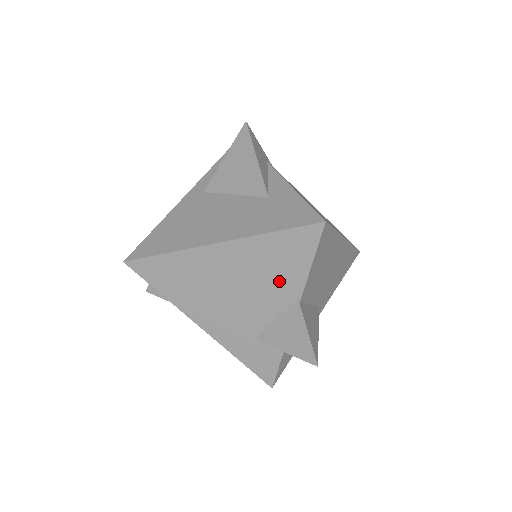
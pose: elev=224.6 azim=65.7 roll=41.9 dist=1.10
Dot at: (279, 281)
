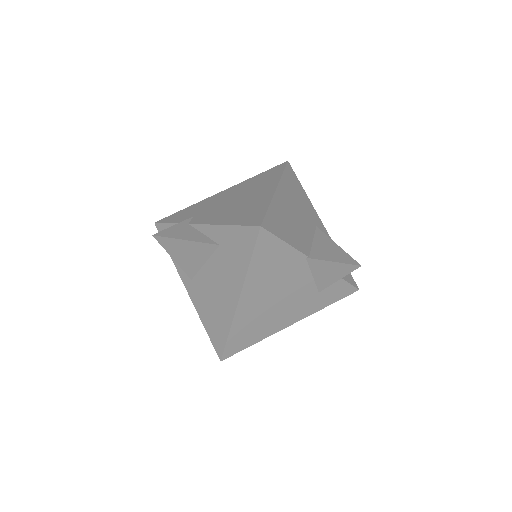
Dot at: (286, 267)
